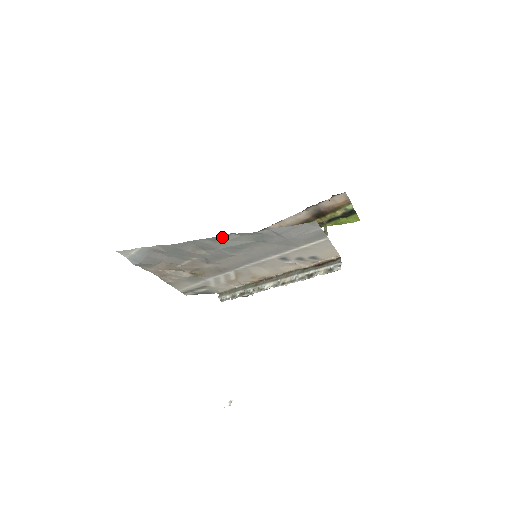
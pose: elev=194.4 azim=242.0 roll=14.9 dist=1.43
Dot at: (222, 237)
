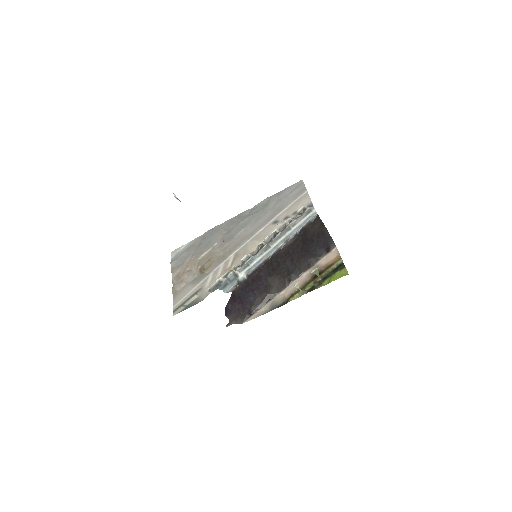
Dot at: (245, 212)
